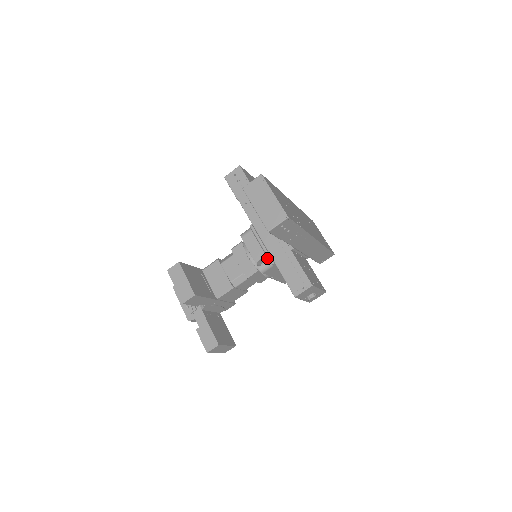
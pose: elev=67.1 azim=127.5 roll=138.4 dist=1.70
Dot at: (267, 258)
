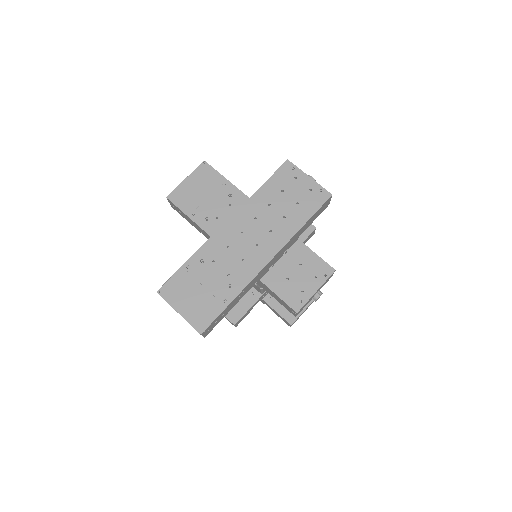
Dot at: occluded
